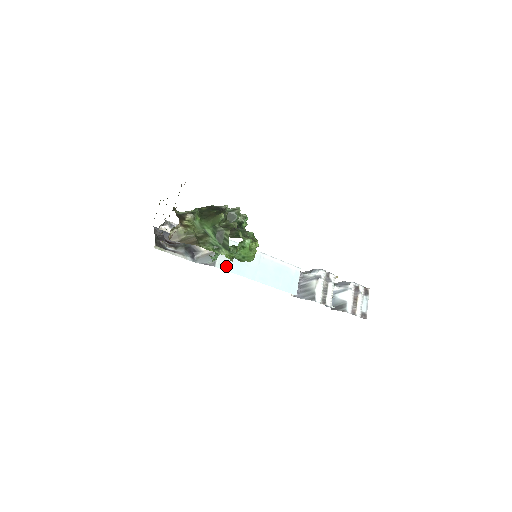
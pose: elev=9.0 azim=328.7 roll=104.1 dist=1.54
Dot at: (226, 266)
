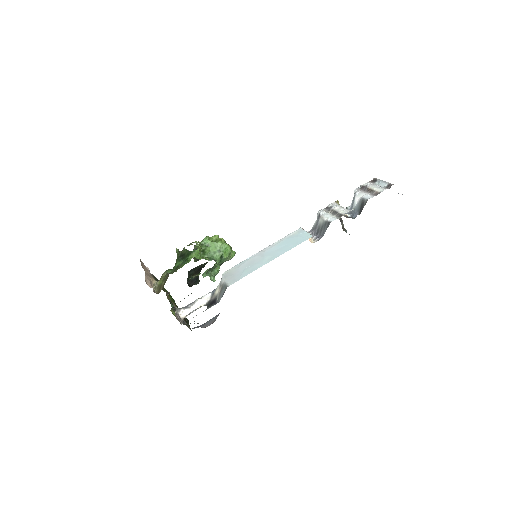
Dot at: (237, 279)
